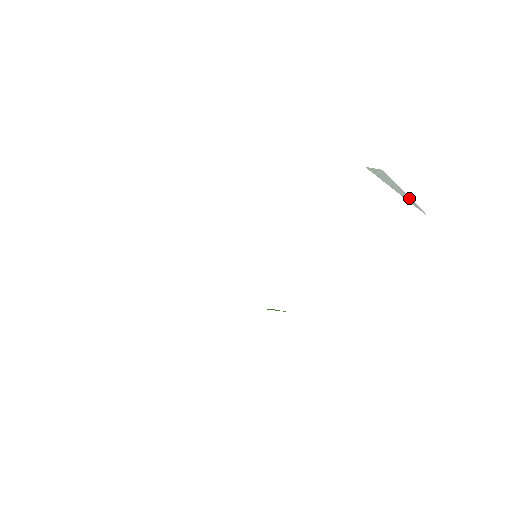
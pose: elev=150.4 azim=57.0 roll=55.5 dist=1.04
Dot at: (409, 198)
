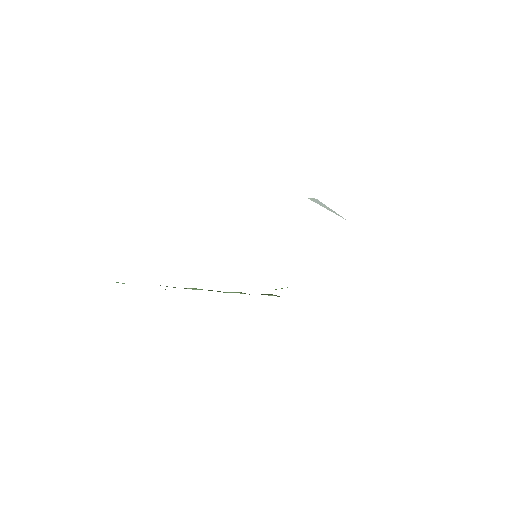
Dot at: (335, 212)
